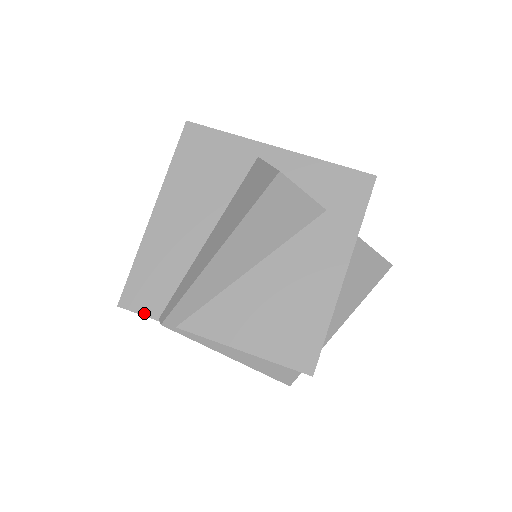
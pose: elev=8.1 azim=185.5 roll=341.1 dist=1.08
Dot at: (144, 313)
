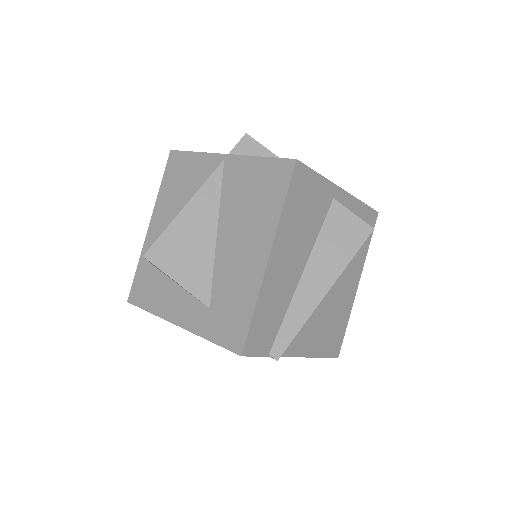
Dot at: (260, 354)
